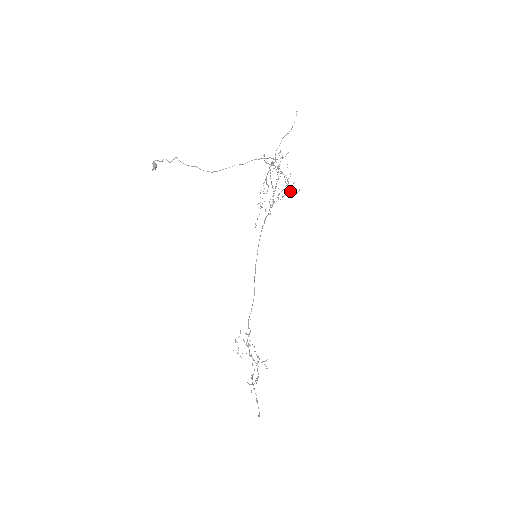
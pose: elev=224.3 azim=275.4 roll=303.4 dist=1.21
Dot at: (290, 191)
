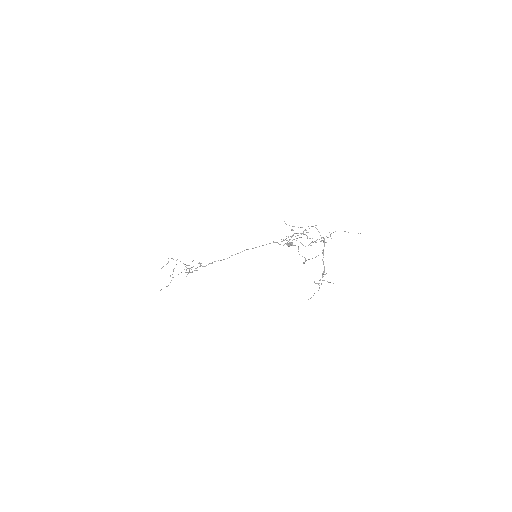
Dot at: occluded
